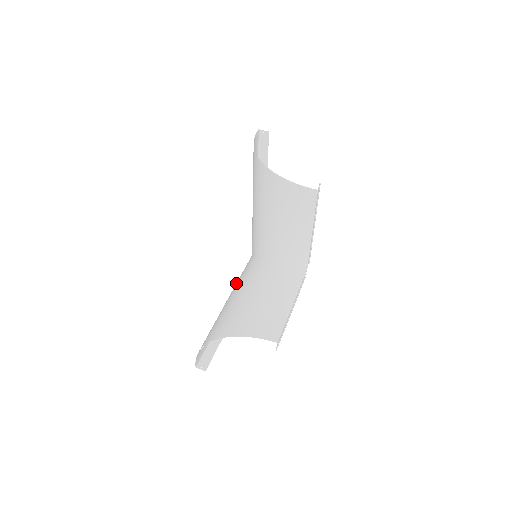
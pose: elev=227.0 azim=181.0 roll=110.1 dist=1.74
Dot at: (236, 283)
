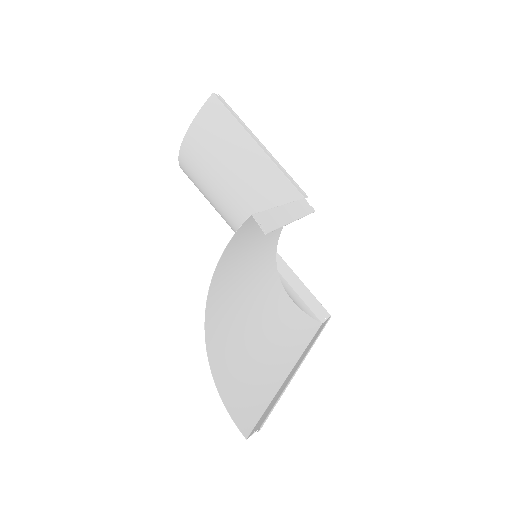
Dot at: (273, 322)
